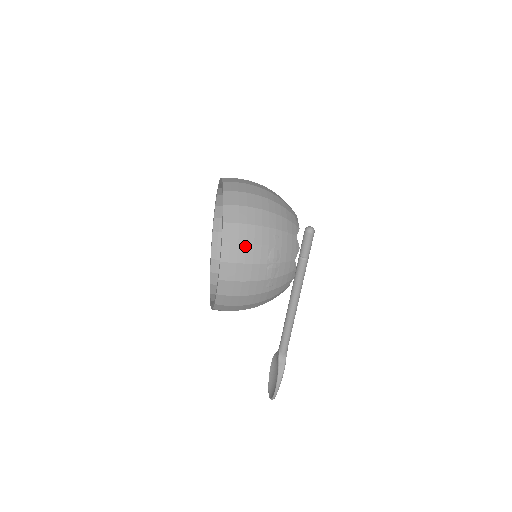
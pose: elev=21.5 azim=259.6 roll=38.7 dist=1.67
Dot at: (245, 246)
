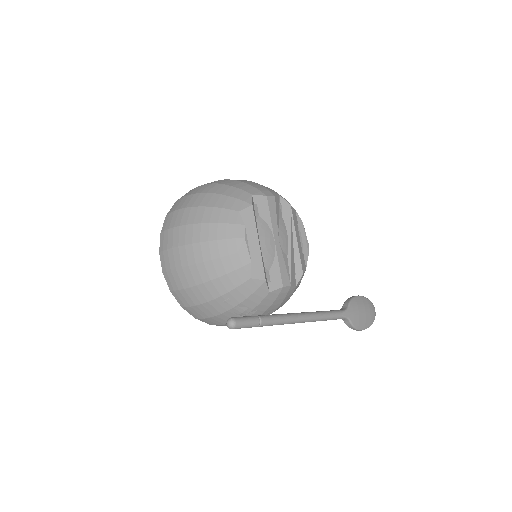
Dot at: (211, 318)
